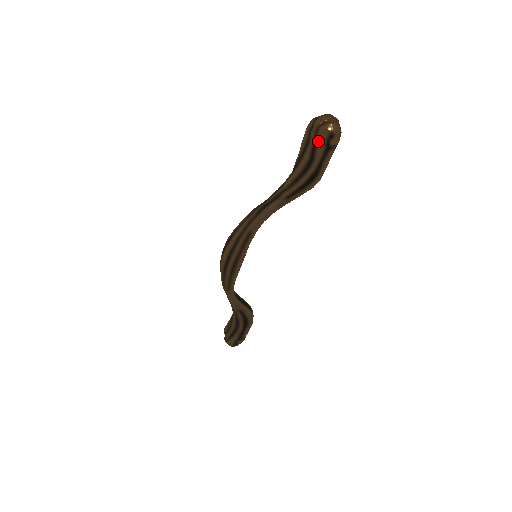
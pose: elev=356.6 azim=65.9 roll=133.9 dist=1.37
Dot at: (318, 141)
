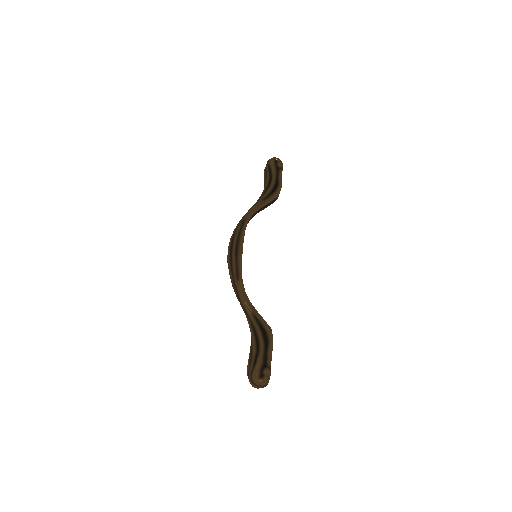
Dot at: (270, 165)
